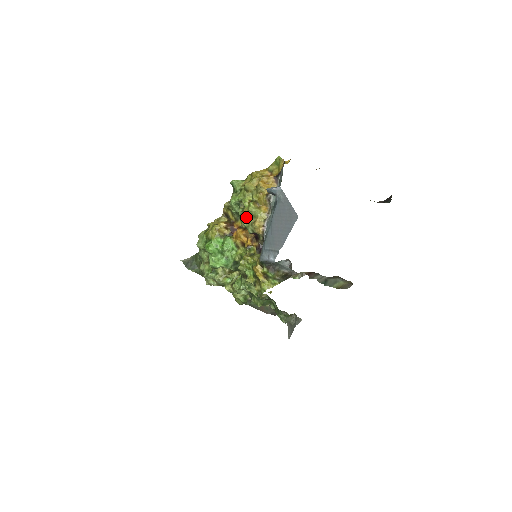
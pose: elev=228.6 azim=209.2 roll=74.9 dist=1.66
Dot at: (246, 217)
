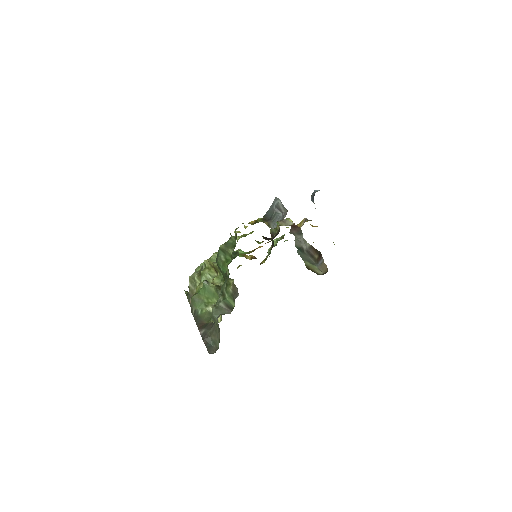
Dot at: occluded
